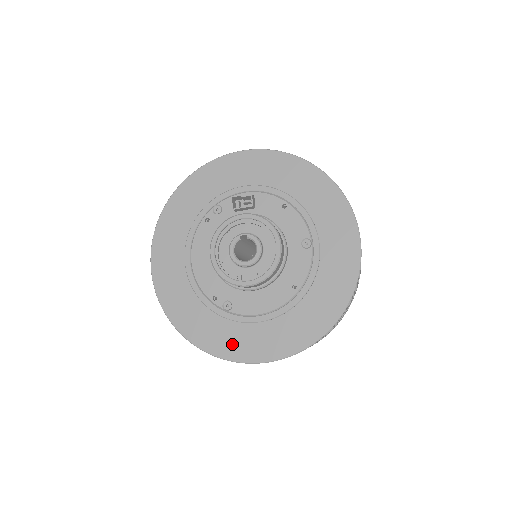
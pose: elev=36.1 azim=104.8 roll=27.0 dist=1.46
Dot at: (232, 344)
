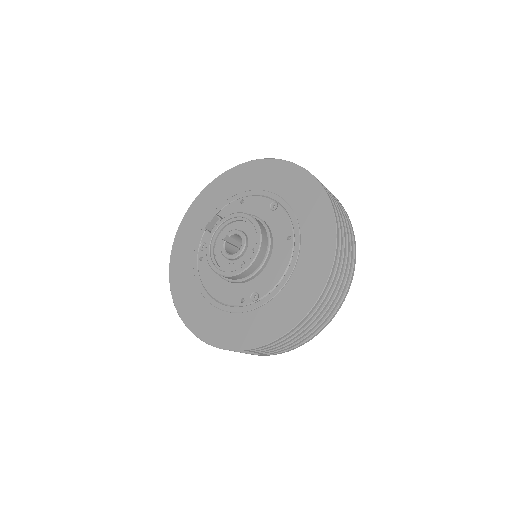
Dot at: (279, 319)
